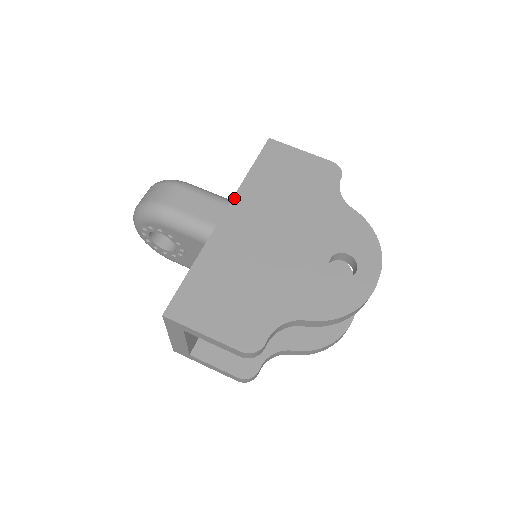
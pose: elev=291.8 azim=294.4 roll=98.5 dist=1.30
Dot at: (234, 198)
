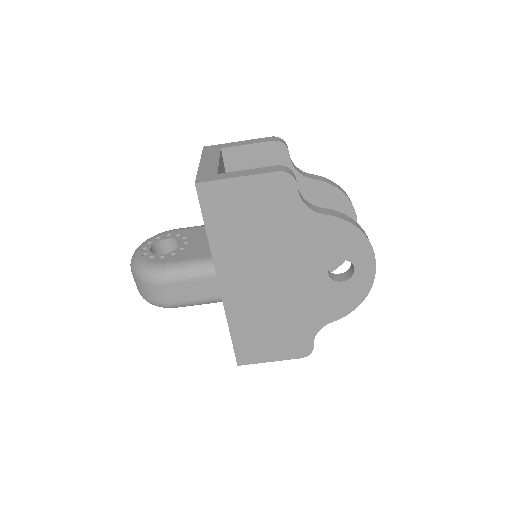
Dot at: (216, 268)
